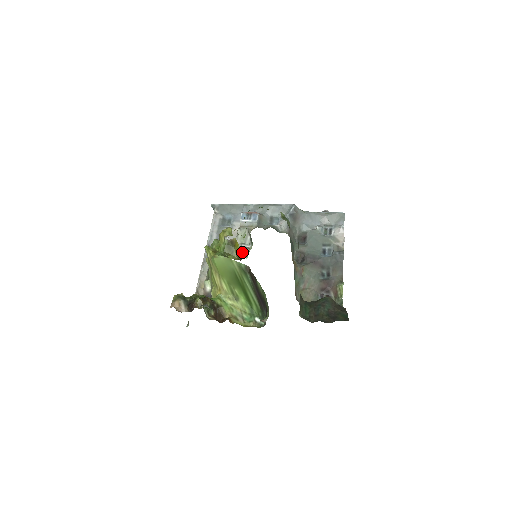
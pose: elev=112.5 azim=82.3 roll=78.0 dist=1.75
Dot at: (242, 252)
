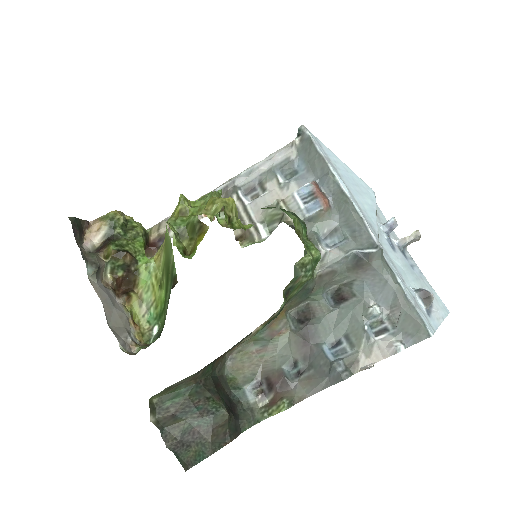
Dot at: (194, 254)
